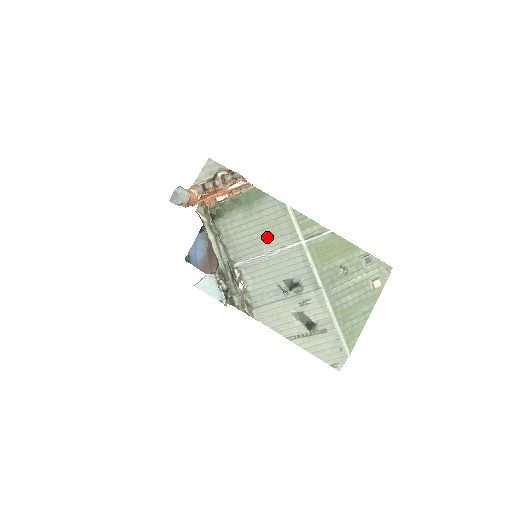
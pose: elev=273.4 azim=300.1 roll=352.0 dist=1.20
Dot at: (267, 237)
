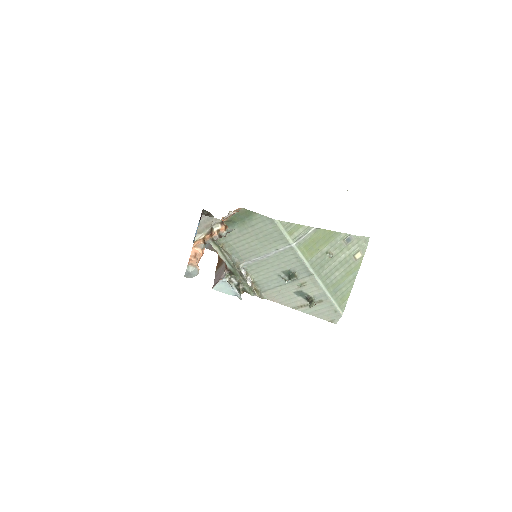
Dot at: (262, 244)
